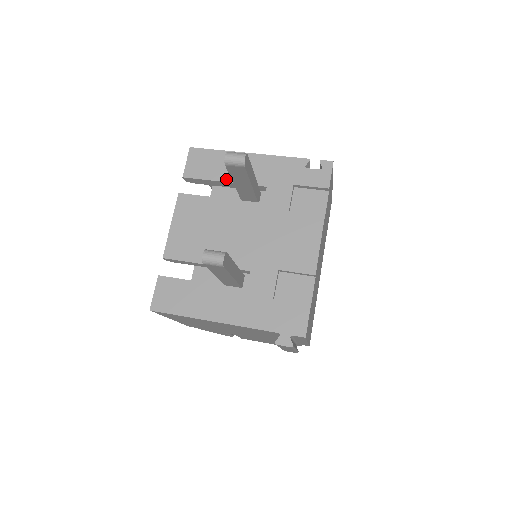
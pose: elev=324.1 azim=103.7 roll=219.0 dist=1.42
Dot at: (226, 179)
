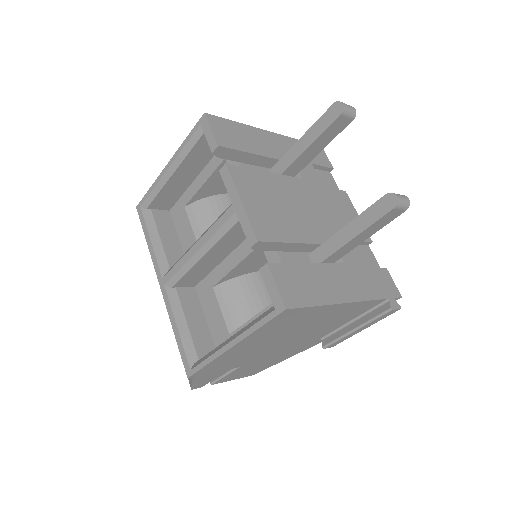
Dot at: (260, 152)
